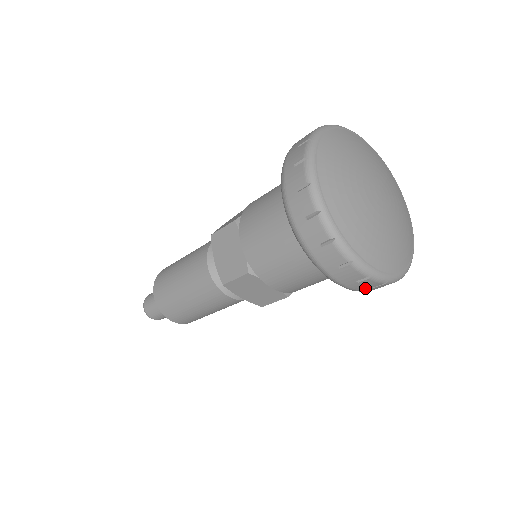
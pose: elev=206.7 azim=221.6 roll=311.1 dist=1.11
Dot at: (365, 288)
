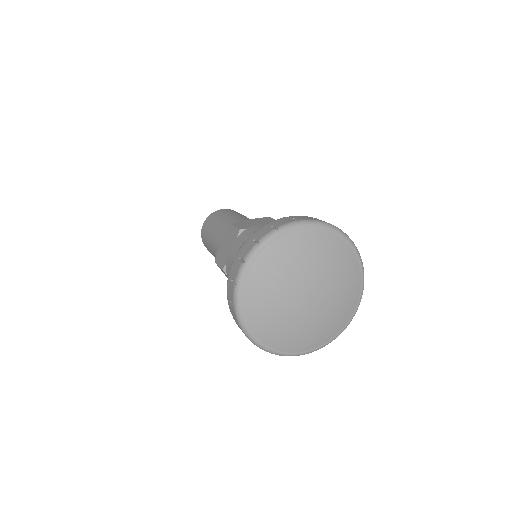
Dot at: occluded
